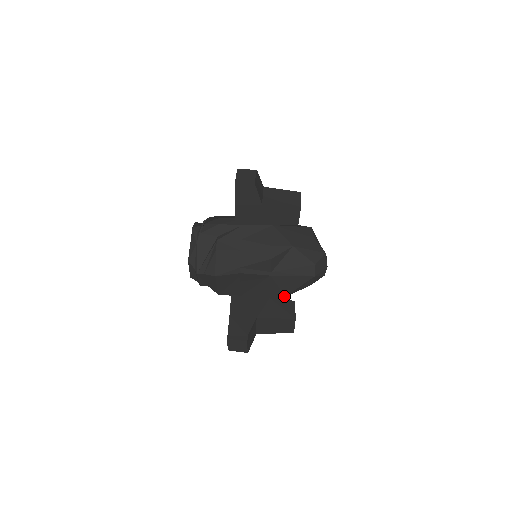
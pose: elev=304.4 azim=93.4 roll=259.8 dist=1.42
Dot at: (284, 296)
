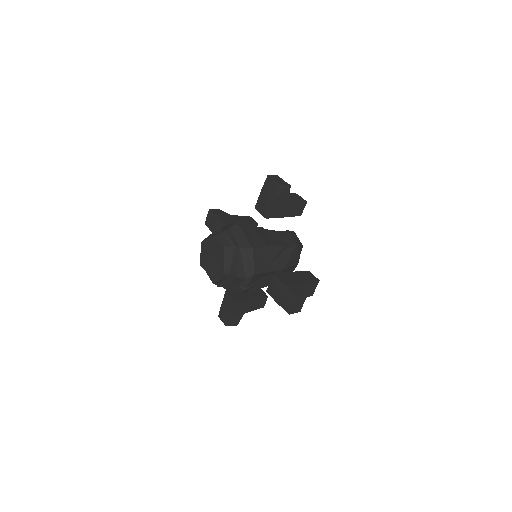
Dot at: (293, 242)
